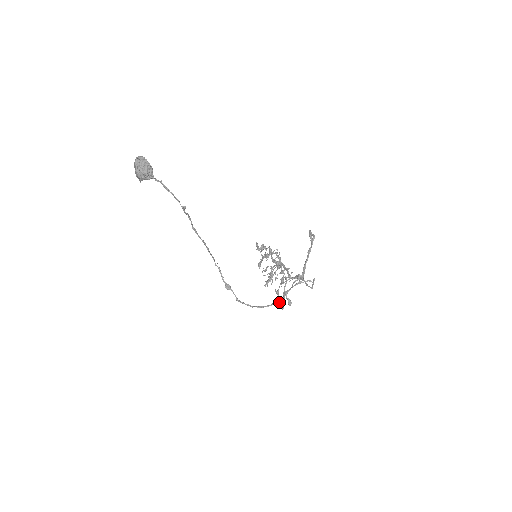
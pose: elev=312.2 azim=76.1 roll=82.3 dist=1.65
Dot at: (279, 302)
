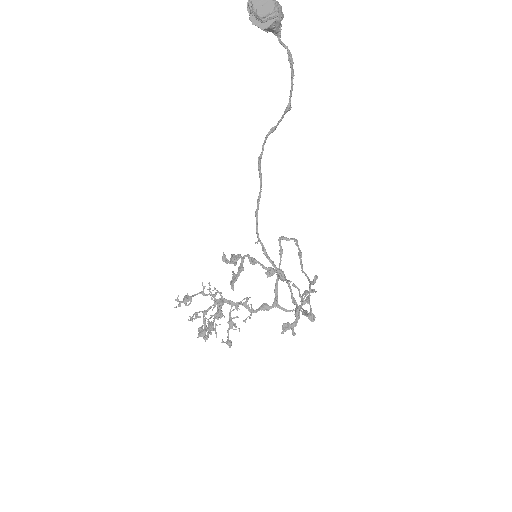
Dot at: (289, 325)
